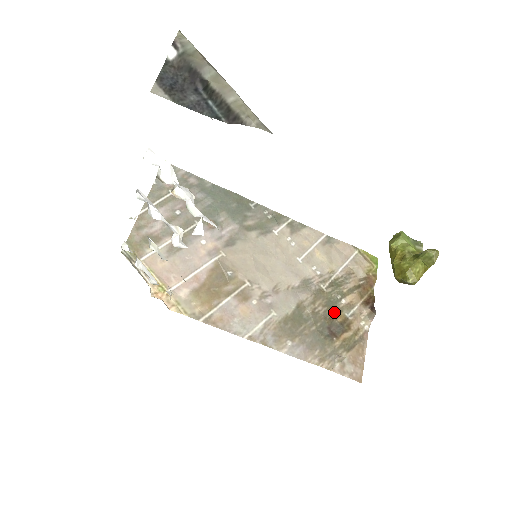
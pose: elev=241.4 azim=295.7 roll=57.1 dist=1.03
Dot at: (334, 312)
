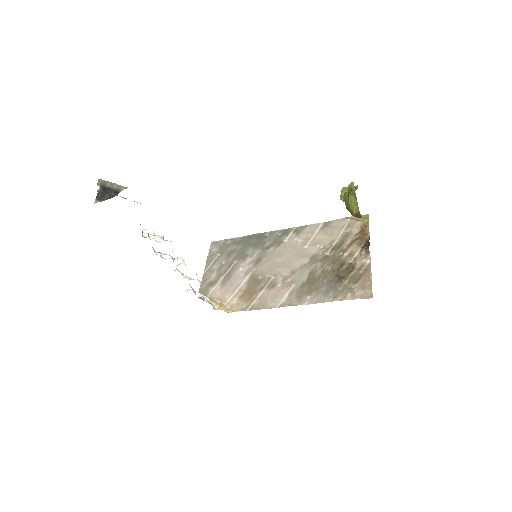
Dot at: (339, 264)
